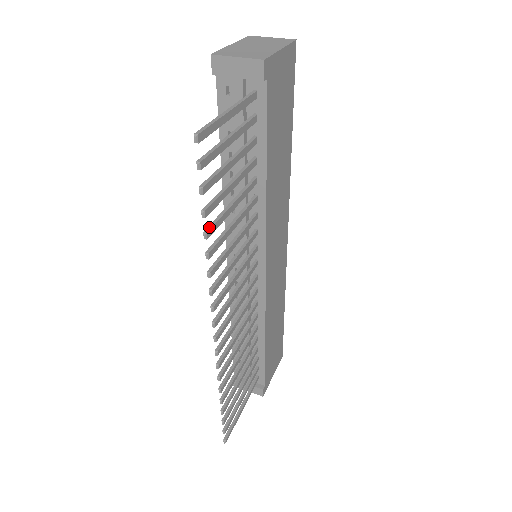
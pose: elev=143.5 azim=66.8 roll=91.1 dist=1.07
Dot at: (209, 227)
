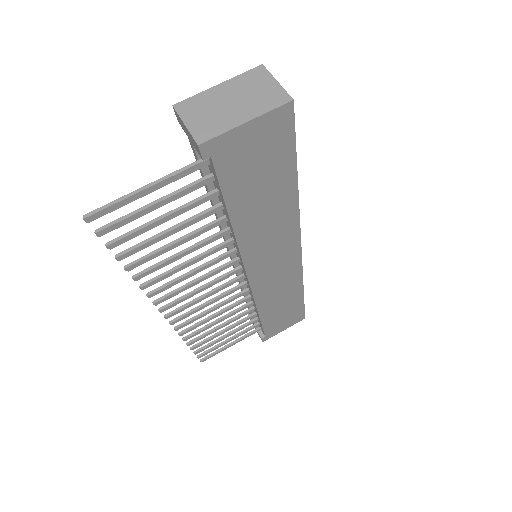
Dot at: (133, 263)
